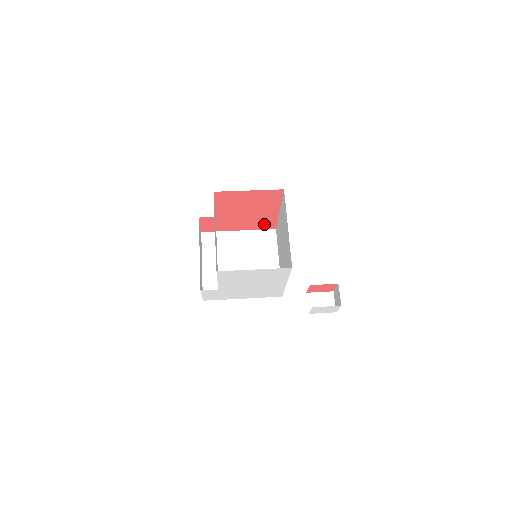
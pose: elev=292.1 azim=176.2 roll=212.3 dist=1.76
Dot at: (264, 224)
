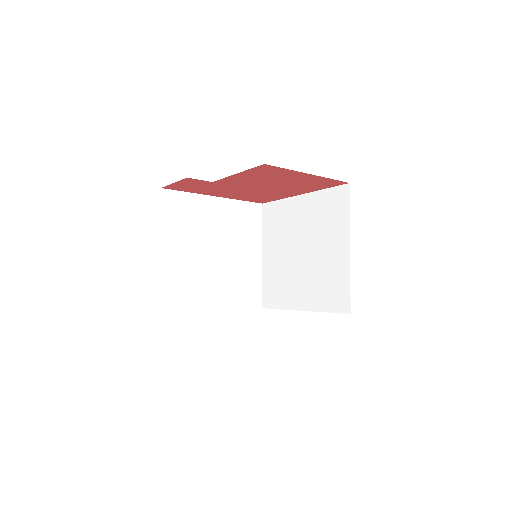
Dot at: (258, 198)
